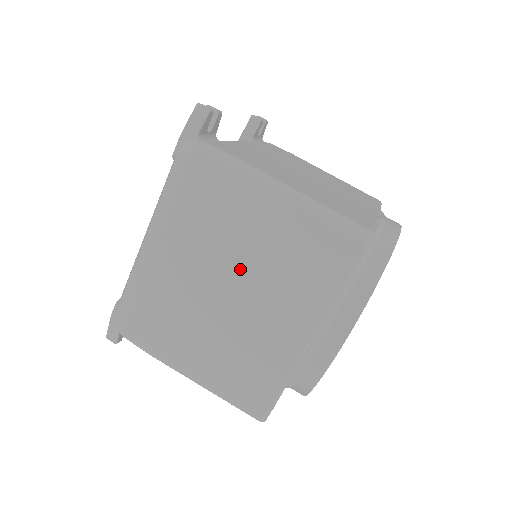
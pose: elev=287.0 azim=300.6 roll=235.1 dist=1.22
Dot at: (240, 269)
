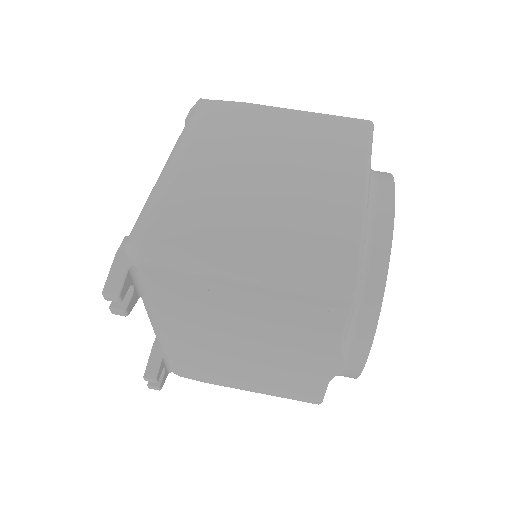
Dot at: (275, 154)
